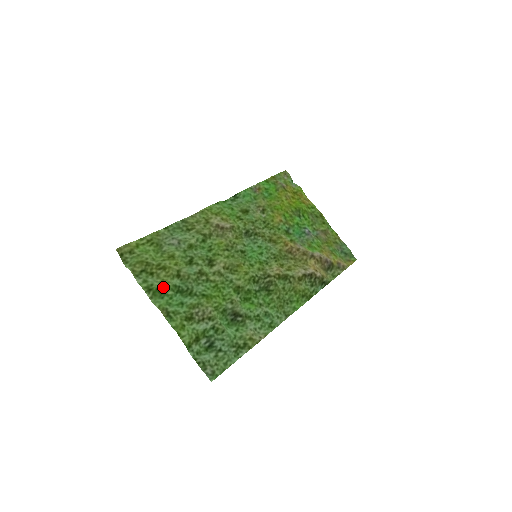
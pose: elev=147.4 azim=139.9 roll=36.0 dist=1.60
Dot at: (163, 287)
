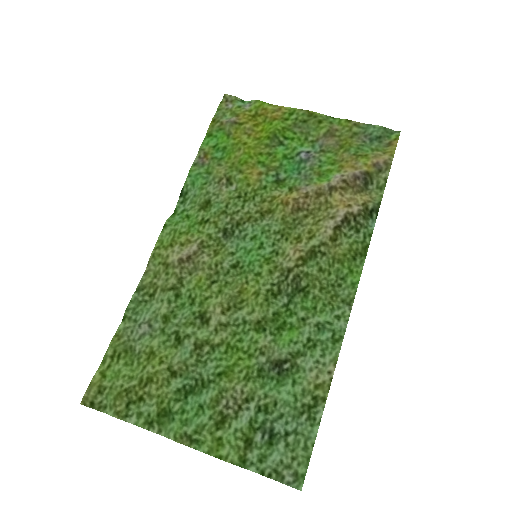
Dot at: (164, 406)
